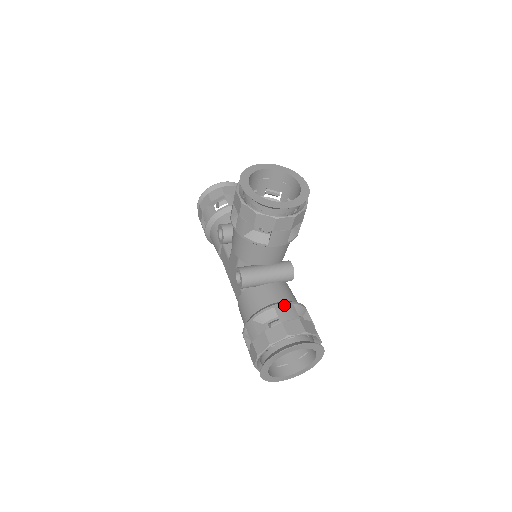
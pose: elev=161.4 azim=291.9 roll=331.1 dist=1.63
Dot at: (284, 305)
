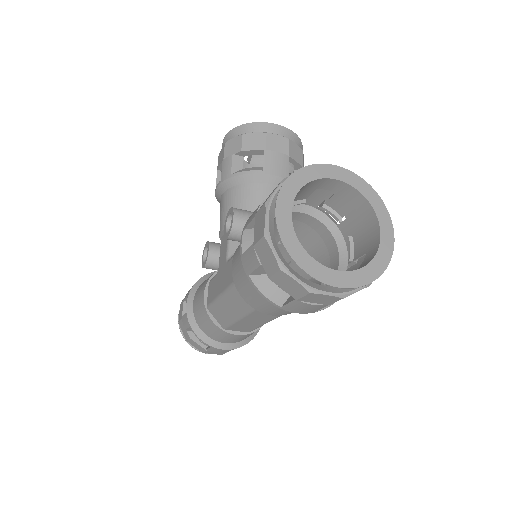
Dot at: occluded
